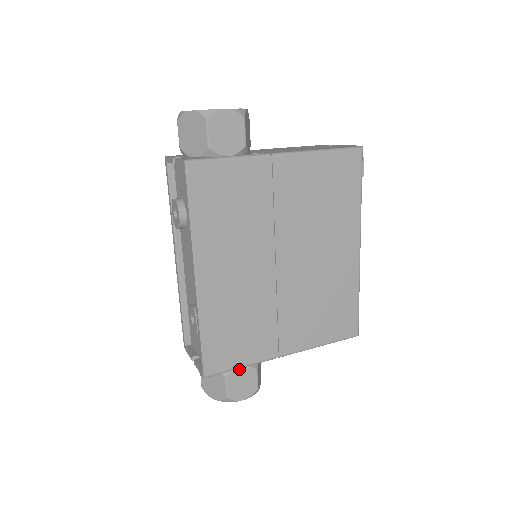
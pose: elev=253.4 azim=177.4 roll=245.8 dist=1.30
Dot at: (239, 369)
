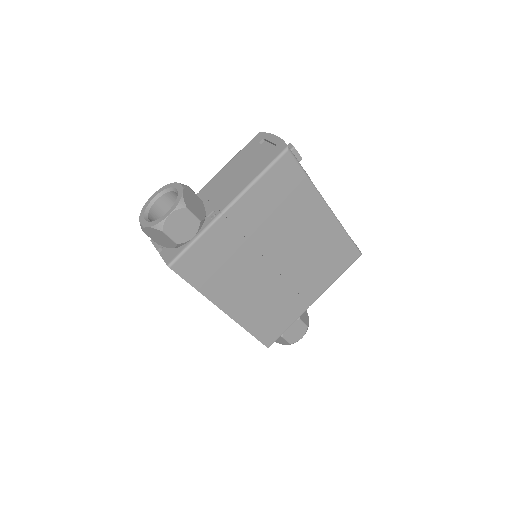
Dot at: occluded
